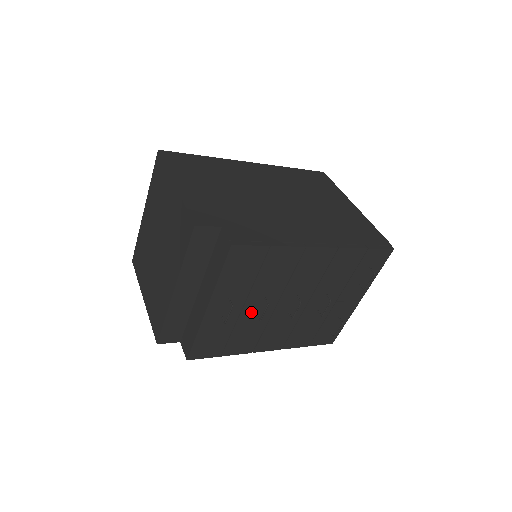
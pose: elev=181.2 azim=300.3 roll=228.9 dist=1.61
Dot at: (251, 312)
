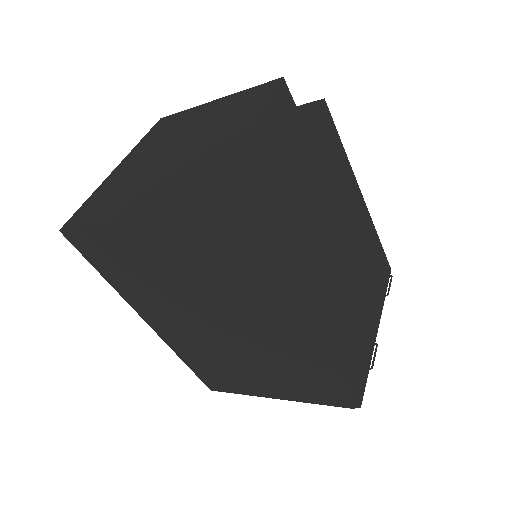
Dot at: (319, 222)
